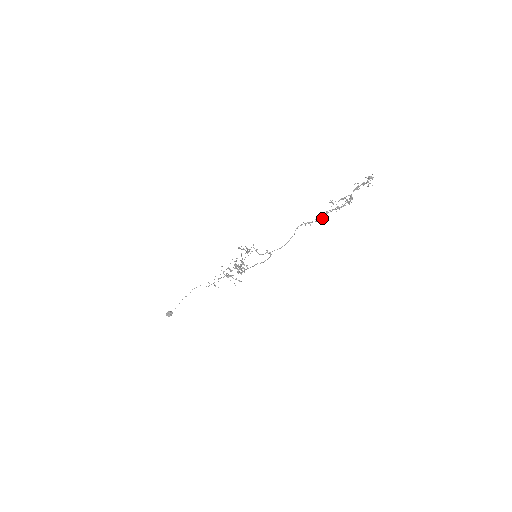
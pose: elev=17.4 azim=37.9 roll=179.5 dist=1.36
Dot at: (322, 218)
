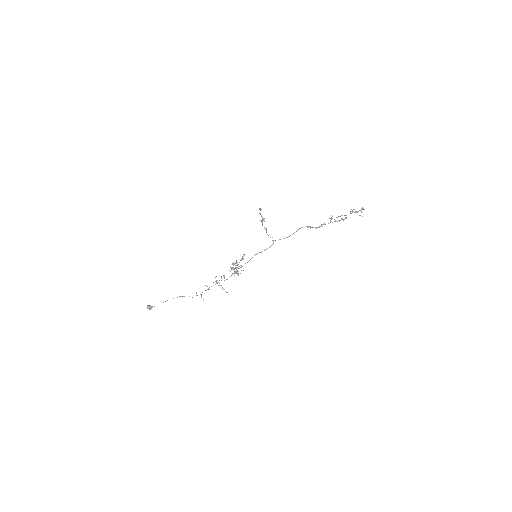
Dot at: occluded
